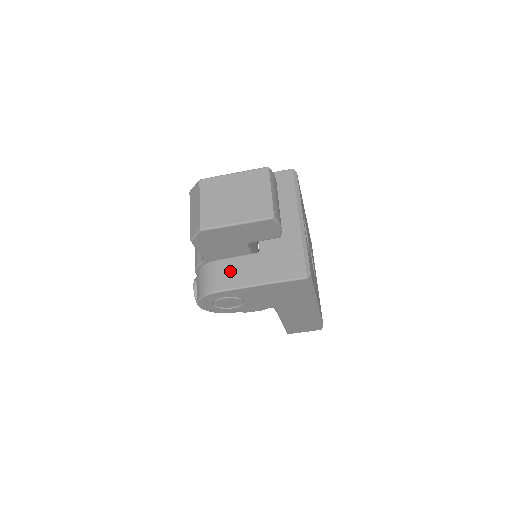
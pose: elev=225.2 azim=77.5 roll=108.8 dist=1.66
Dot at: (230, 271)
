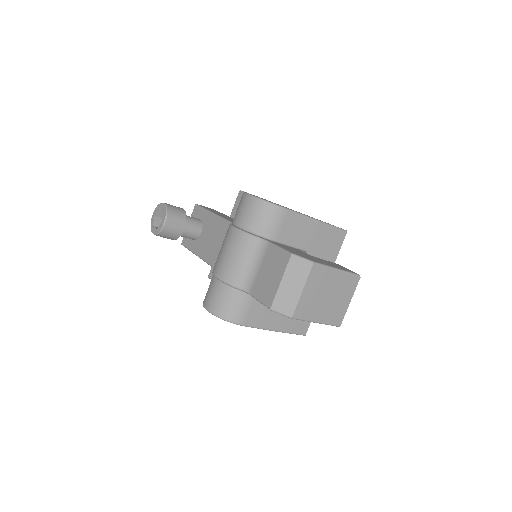
Dot at: (261, 311)
